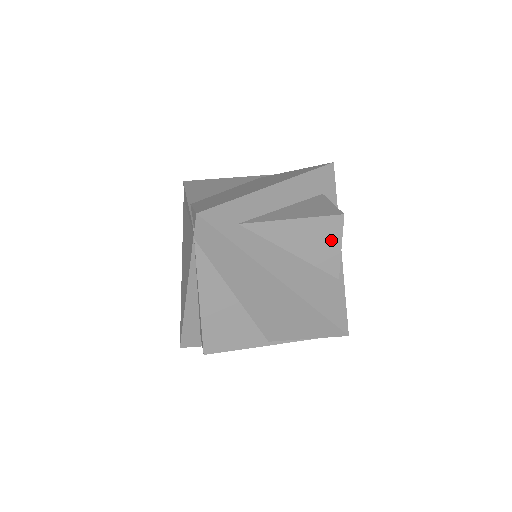
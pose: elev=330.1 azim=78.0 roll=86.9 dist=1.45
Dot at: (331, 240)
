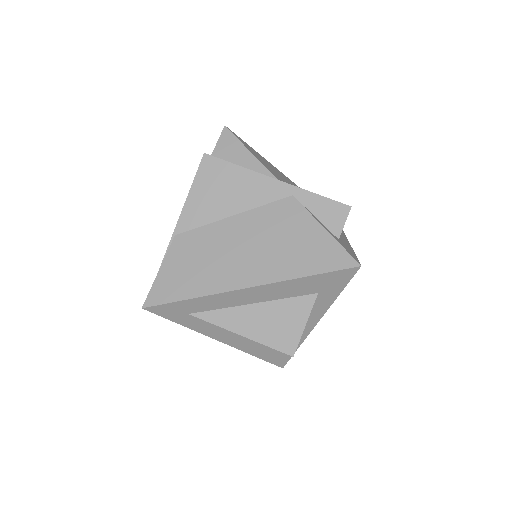
Dot at: occluded
